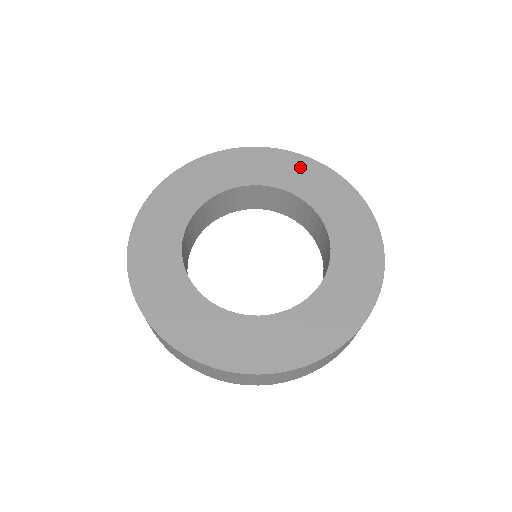
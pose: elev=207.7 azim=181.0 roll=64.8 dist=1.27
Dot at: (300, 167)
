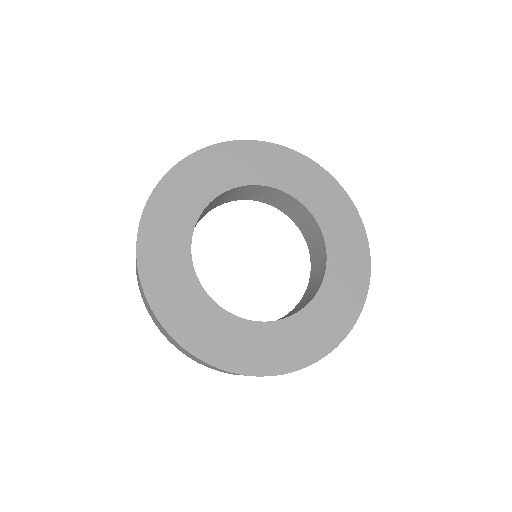
Dot at: (289, 163)
